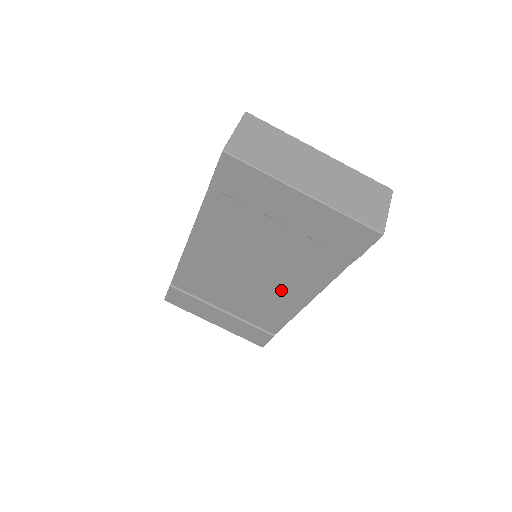
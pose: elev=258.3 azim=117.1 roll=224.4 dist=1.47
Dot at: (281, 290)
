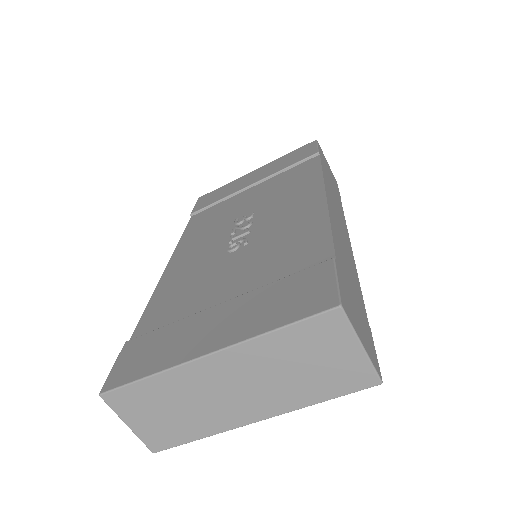
Dot at: occluded
